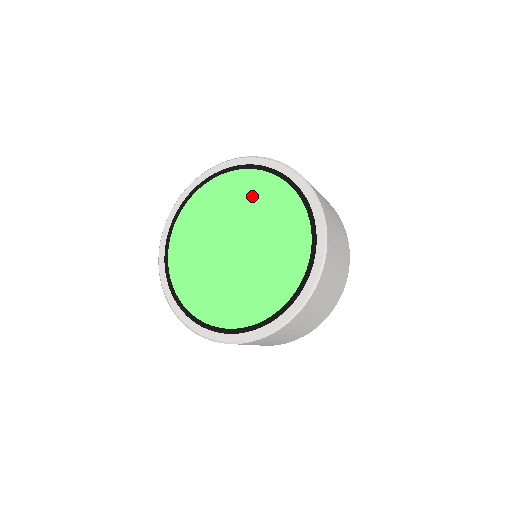
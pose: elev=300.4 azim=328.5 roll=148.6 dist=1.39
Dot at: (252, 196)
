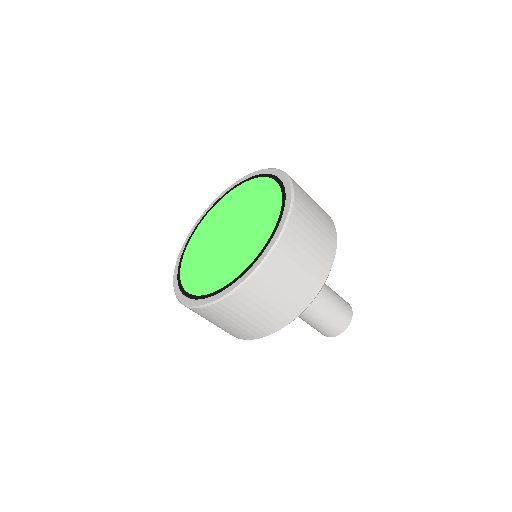
Dot at: (261, 203)
